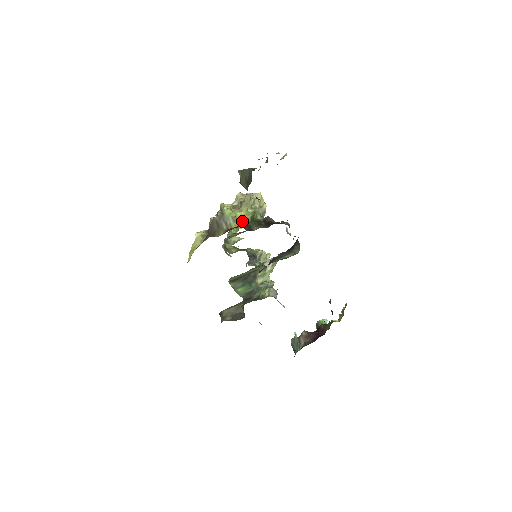
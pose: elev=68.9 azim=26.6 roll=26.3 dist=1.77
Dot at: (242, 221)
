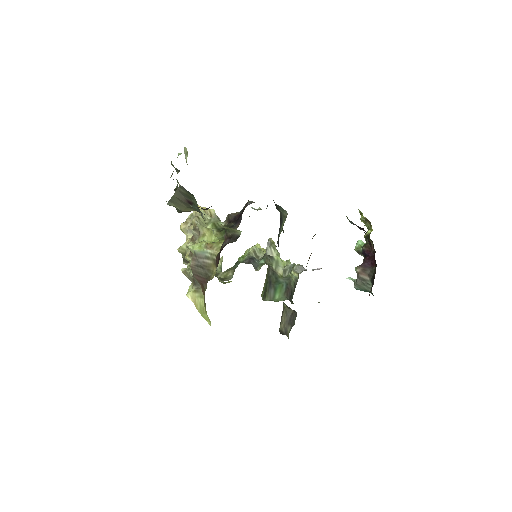
Dot at: (216, 241)
